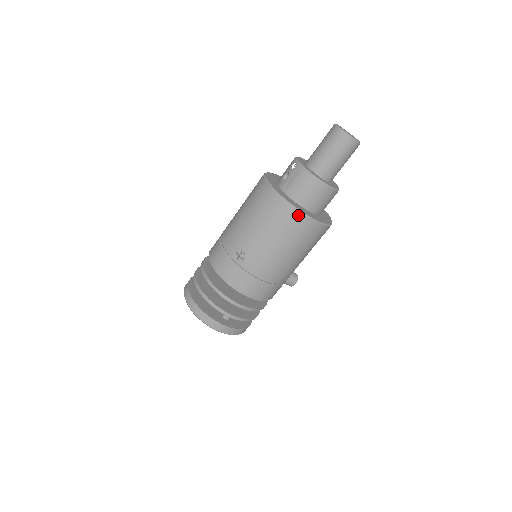
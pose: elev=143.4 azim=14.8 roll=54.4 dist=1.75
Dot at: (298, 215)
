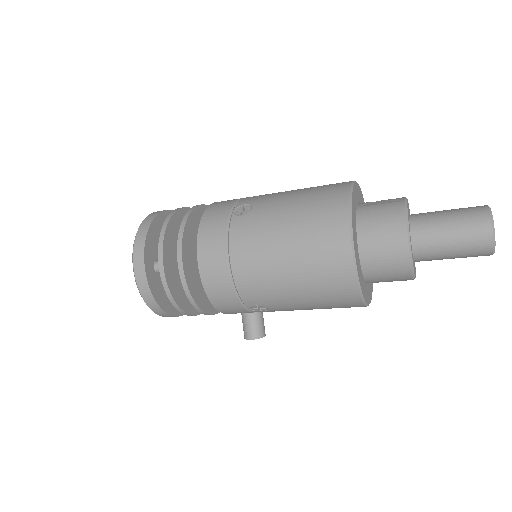
Dot at: (344, 223)
